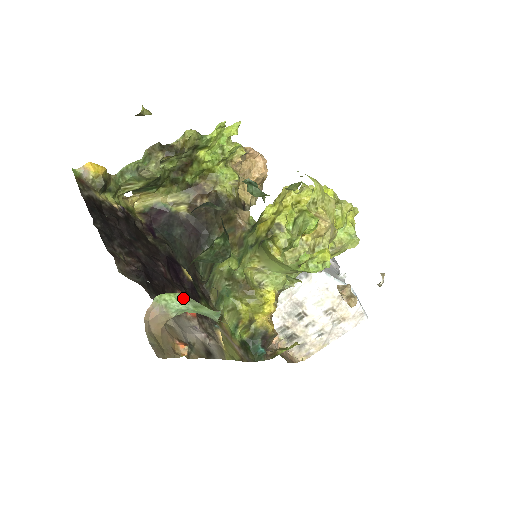
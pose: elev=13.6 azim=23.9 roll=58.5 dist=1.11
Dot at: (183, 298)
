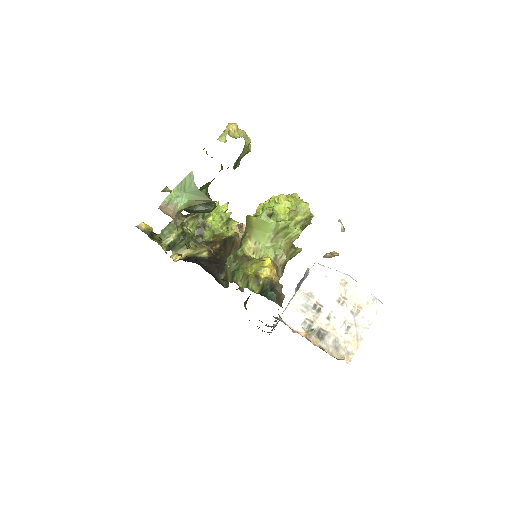
Dot at: (178, 191)
